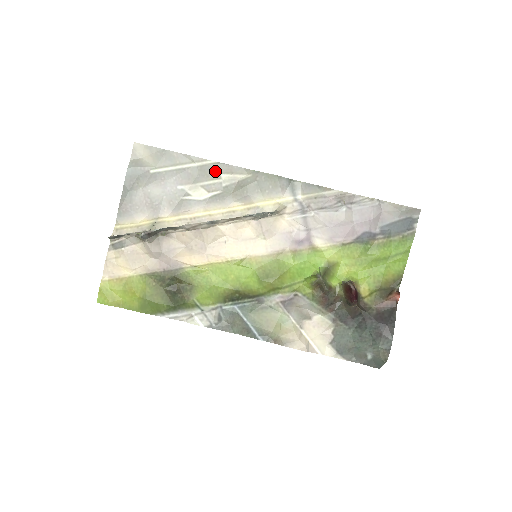
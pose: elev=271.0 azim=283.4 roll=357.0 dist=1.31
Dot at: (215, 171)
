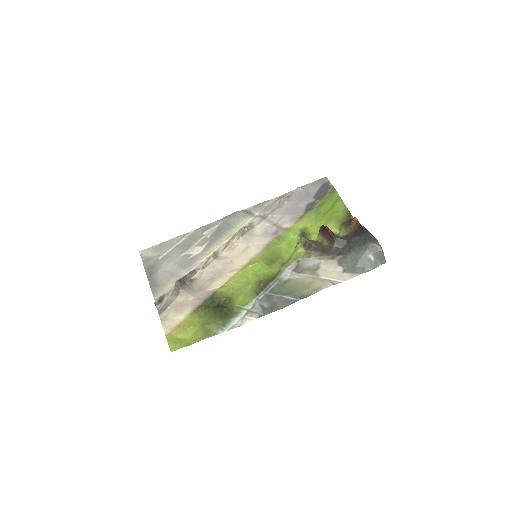
Dot at: (198, 234)
